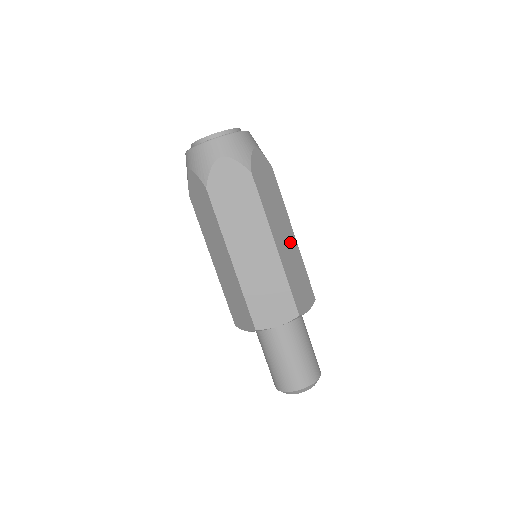
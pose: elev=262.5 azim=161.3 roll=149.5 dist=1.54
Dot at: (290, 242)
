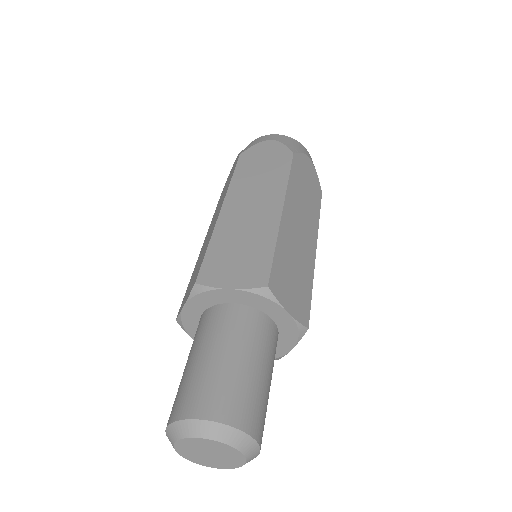
Dot at: occluded
